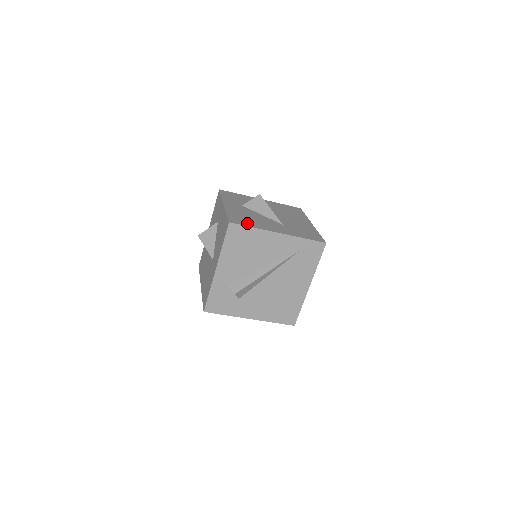
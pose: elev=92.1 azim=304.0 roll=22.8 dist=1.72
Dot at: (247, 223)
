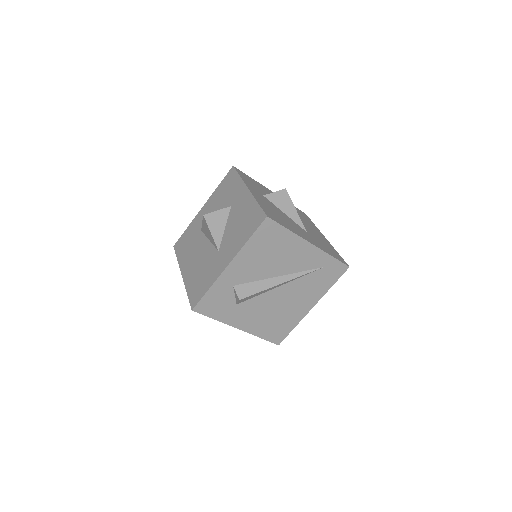
Dot at: (281, 222)
